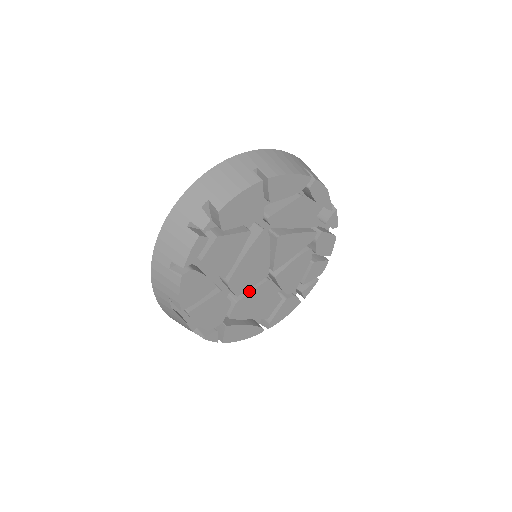
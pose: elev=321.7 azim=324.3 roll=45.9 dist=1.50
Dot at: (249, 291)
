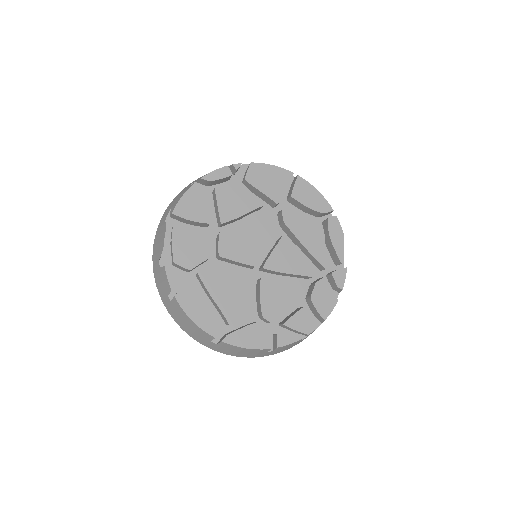
Dot at: (231, 266)
